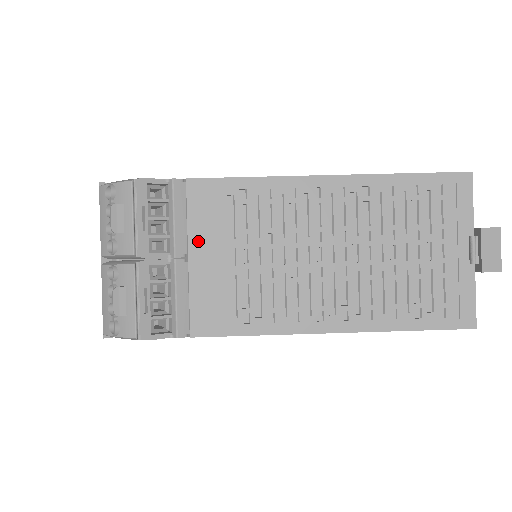
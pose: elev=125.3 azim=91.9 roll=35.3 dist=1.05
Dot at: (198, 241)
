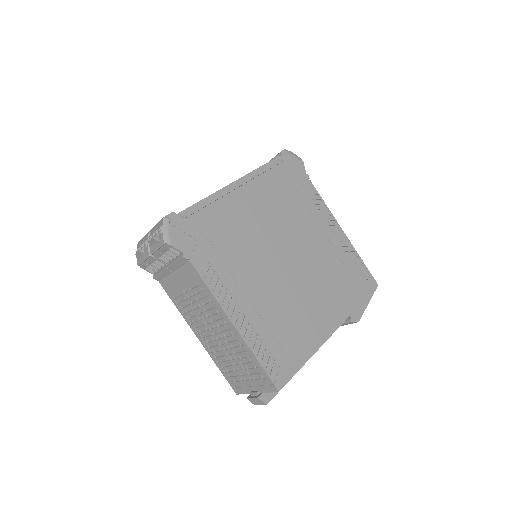
Dot at: (179, 274)
